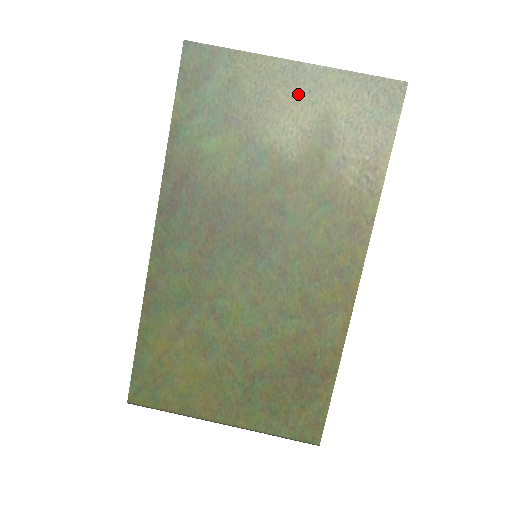
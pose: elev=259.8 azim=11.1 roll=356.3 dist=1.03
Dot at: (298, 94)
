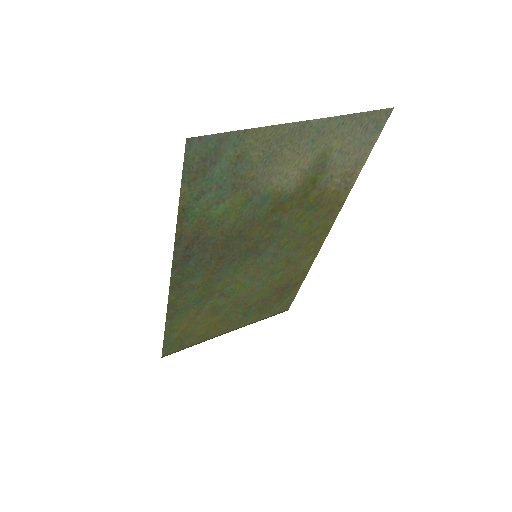
Dot at: (302, 146)
